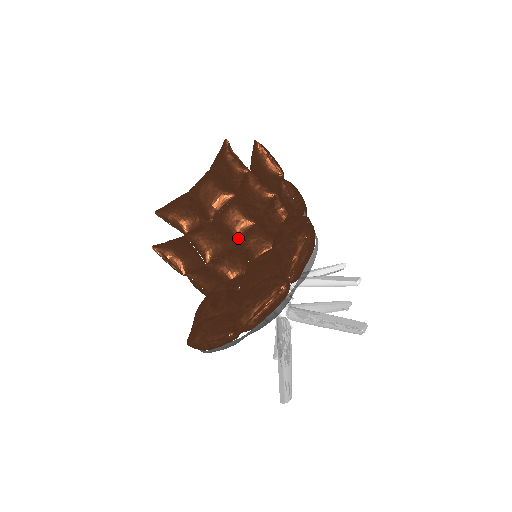
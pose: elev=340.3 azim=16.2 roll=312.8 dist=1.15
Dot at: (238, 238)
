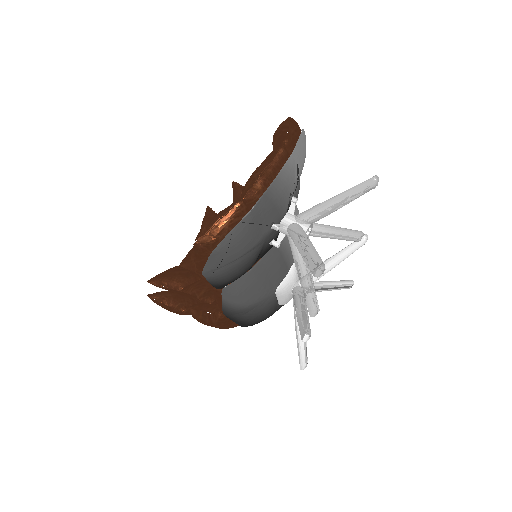
Dot at: occluded
